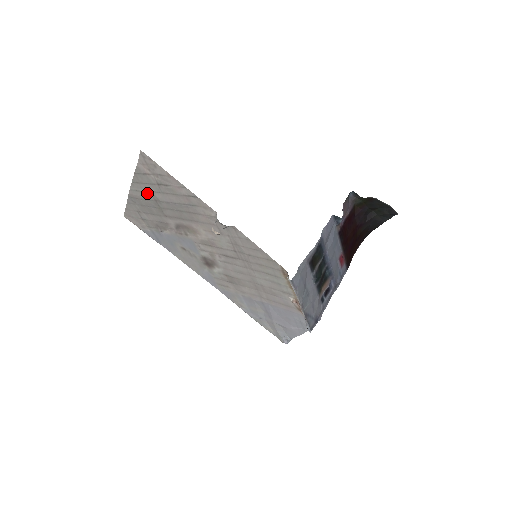
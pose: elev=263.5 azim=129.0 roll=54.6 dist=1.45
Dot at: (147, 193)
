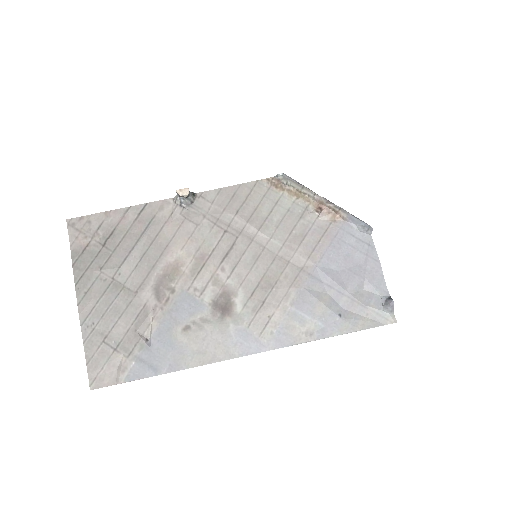
Dot at: (99, 279)
